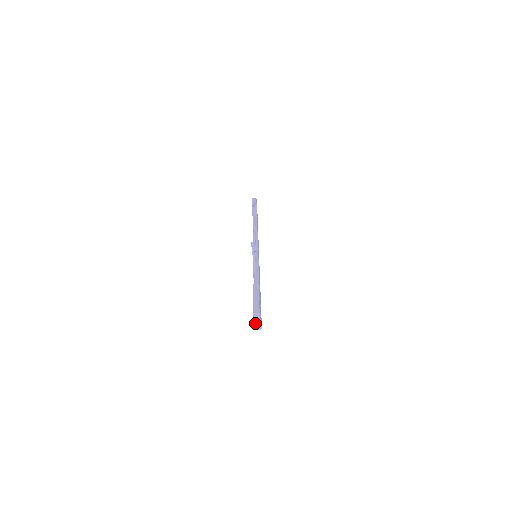
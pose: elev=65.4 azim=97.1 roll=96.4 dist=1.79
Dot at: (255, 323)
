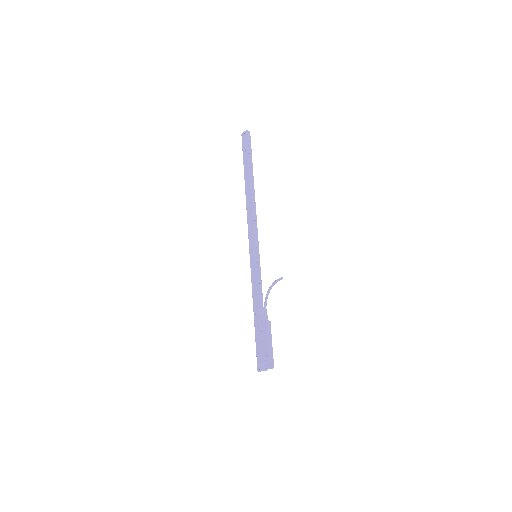
Dot at: (263, 370)
